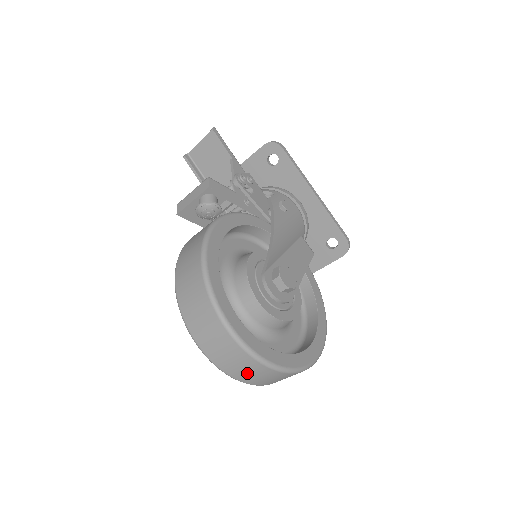
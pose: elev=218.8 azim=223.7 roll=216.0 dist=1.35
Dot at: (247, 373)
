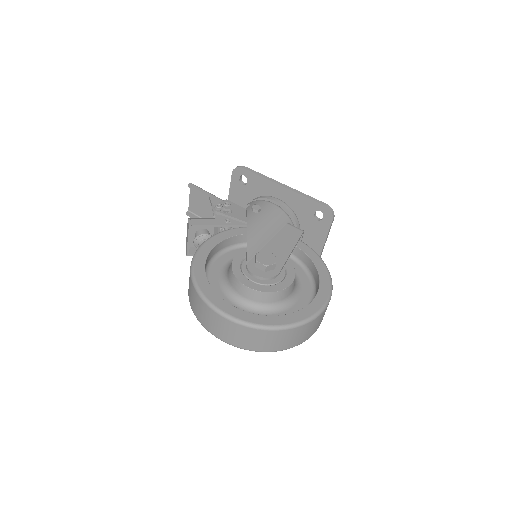
Dot at: (259, 342)
